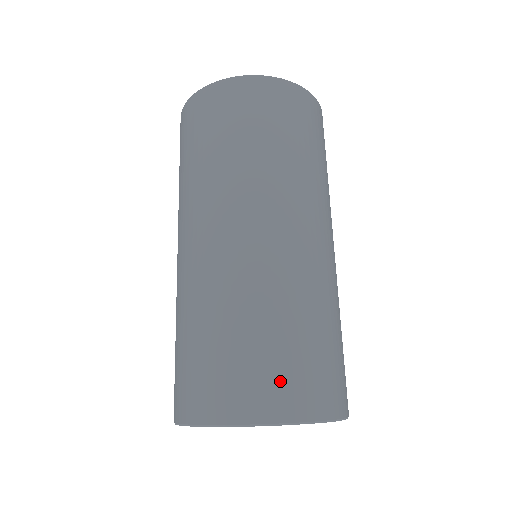
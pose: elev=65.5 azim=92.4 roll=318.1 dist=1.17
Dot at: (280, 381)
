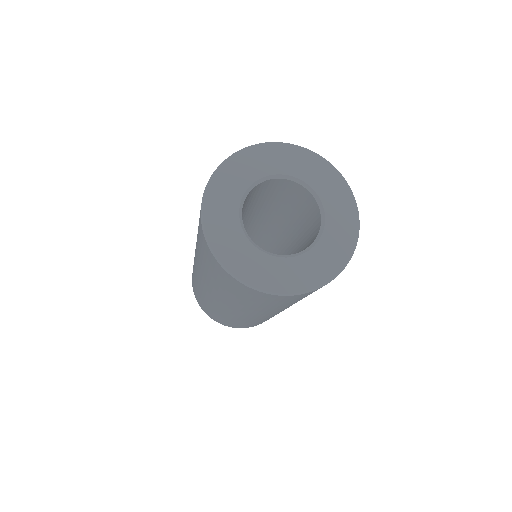
Dot at: occluded
